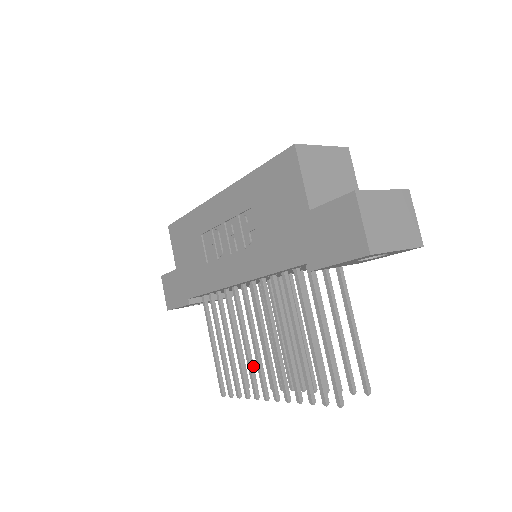
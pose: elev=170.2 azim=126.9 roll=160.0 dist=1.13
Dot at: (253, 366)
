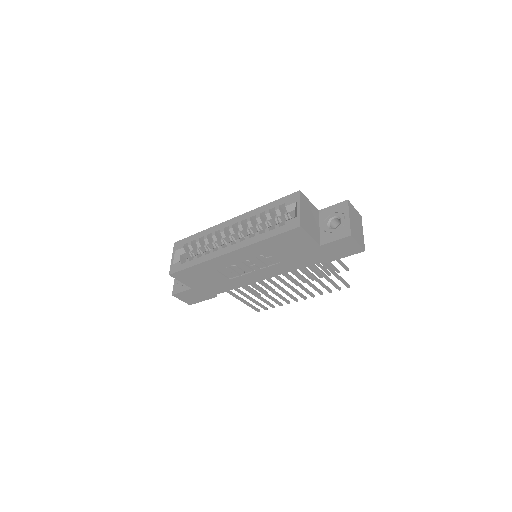
Dot at: (281, 295)
